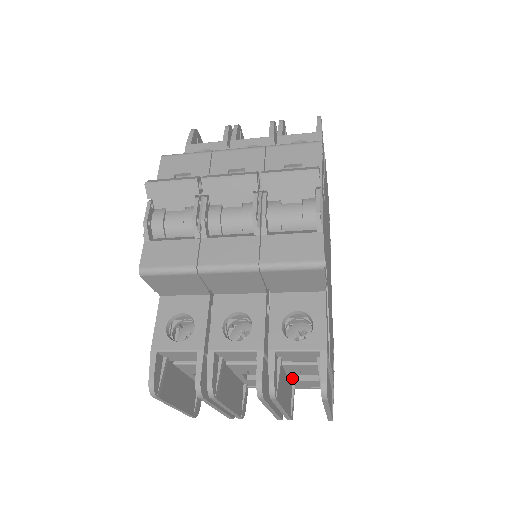
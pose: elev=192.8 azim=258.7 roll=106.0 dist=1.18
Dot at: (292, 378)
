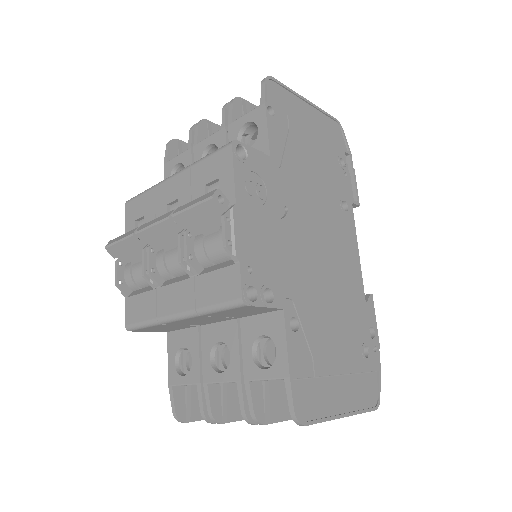
Dot at: occluded
